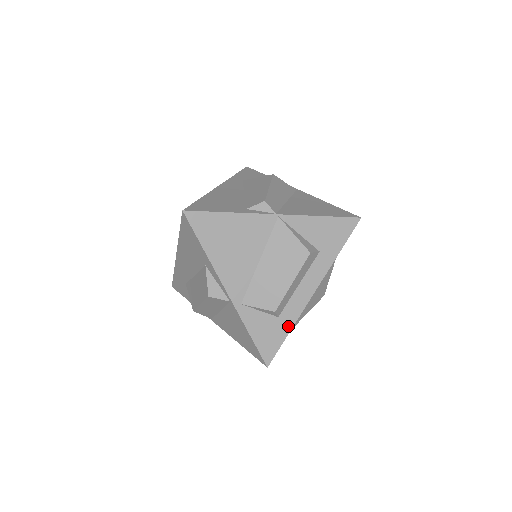
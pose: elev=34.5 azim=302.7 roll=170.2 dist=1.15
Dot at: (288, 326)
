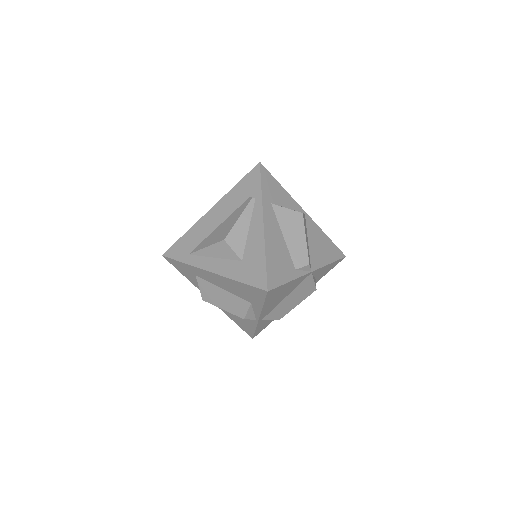
Dot at: occluded
